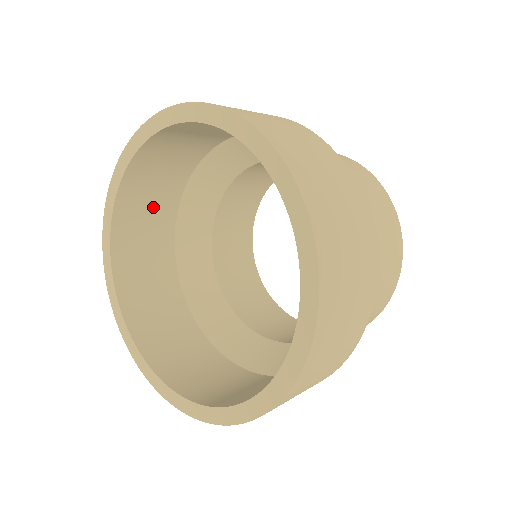
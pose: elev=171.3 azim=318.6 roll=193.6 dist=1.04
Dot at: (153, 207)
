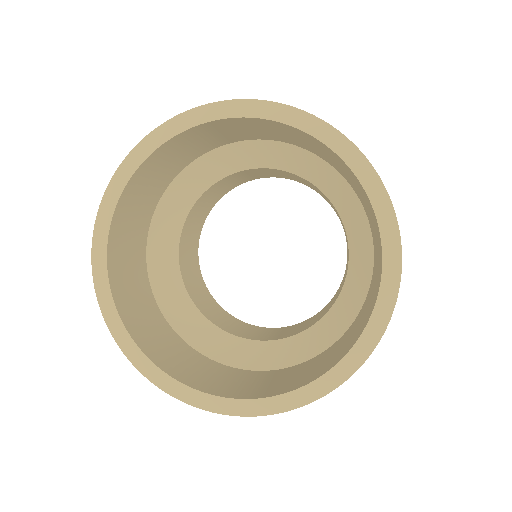
Dot at: (145, 198)
